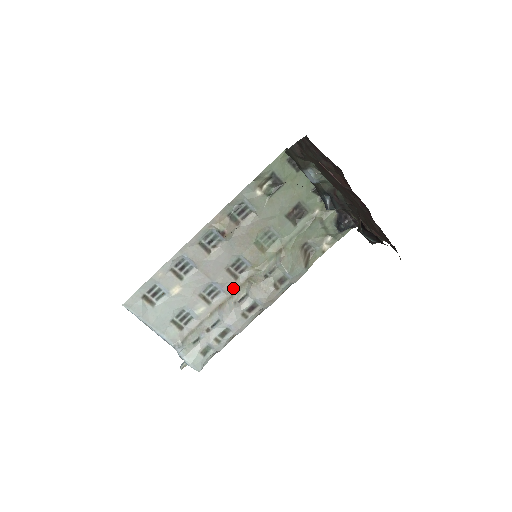
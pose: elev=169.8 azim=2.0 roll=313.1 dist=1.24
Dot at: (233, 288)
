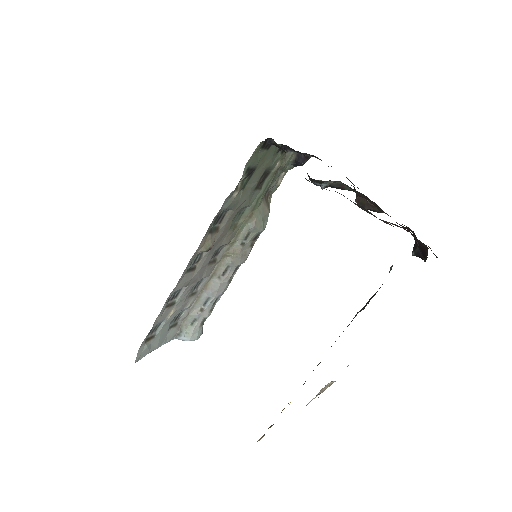
Dot at: (213, 269)
